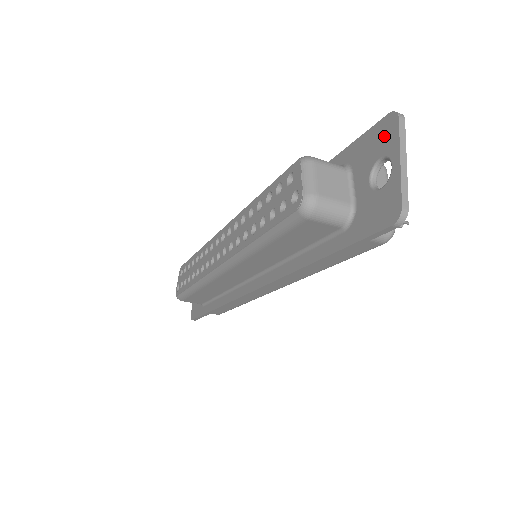
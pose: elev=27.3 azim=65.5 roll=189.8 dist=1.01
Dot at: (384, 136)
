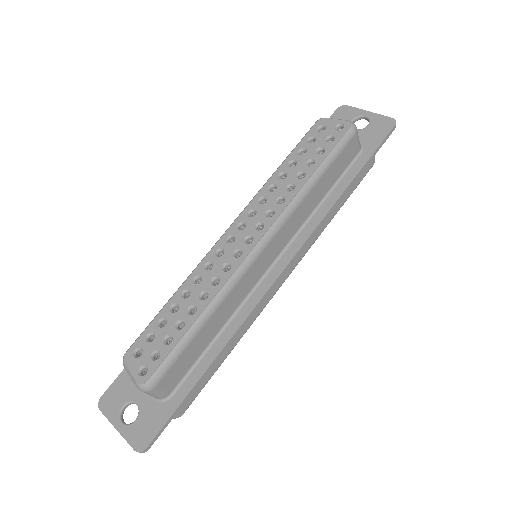
Dot at: (345, 114)
